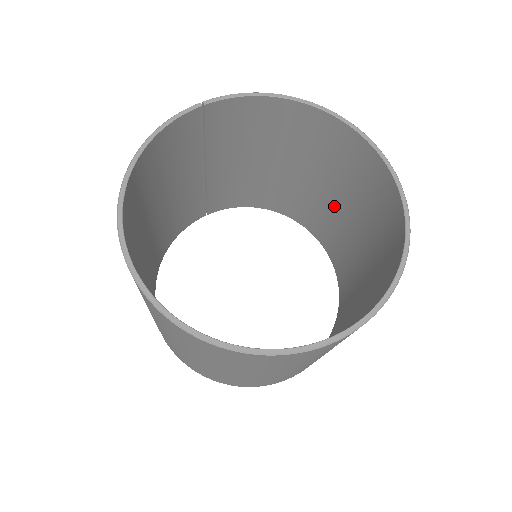
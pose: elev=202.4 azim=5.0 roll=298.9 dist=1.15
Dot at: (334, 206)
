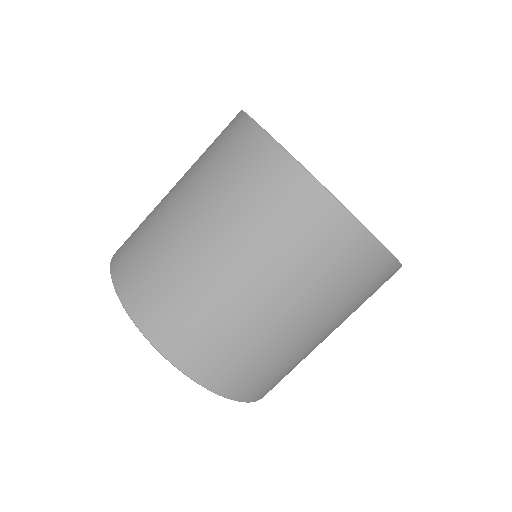
Dot at: occluded
